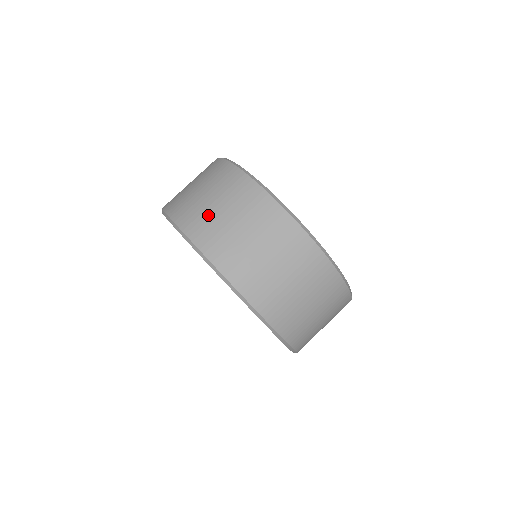
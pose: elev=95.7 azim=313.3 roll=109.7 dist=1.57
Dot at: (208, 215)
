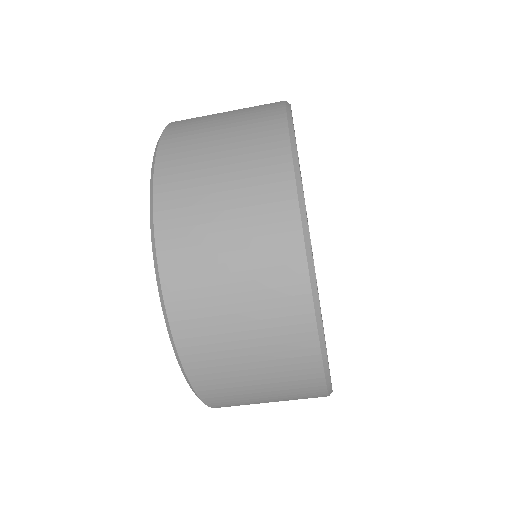
Dot at: (235, 379)
